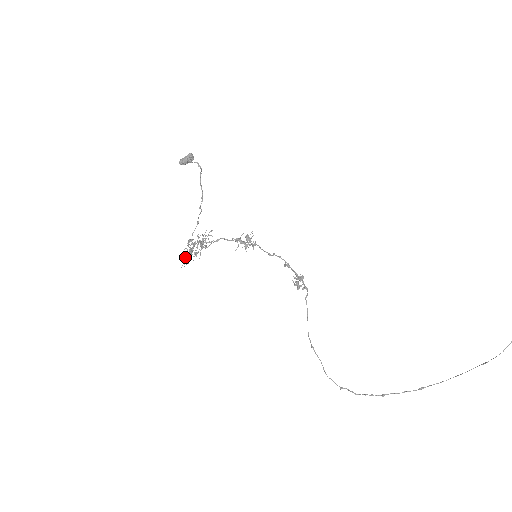
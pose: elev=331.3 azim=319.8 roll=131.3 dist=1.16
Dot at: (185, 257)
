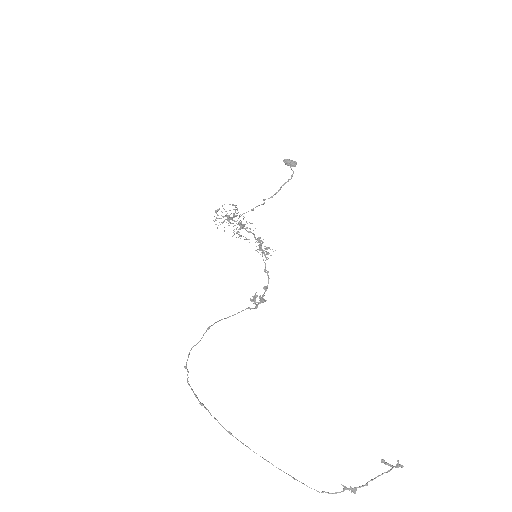
Dot at: occluded
